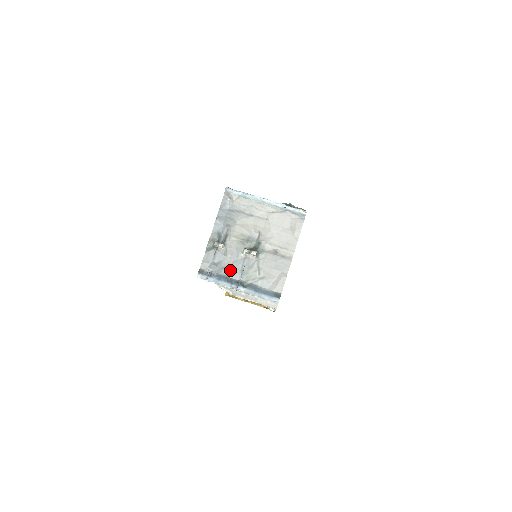
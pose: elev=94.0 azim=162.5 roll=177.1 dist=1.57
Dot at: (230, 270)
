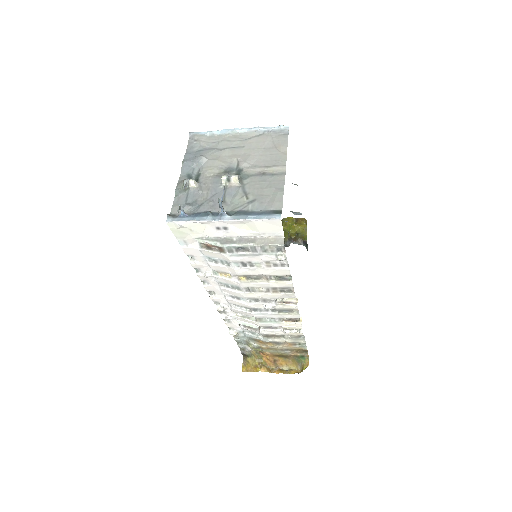
Dot at: (209, 205)
